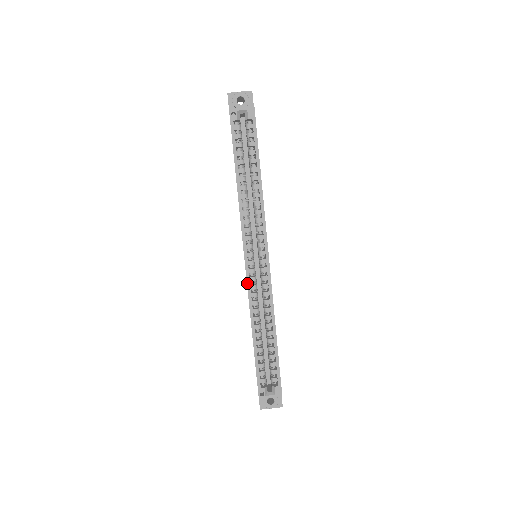
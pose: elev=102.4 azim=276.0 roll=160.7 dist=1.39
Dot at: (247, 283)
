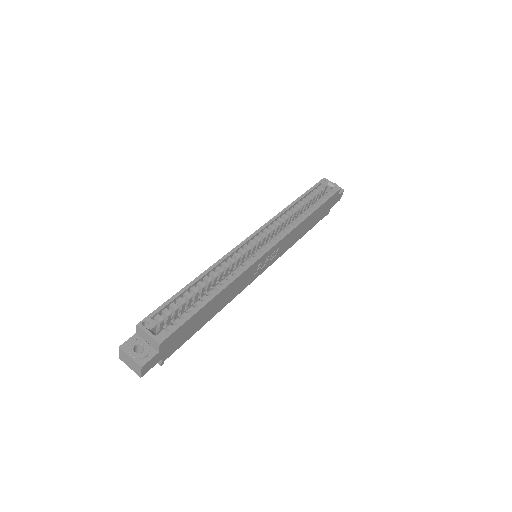
Dot at: (236, 247)
